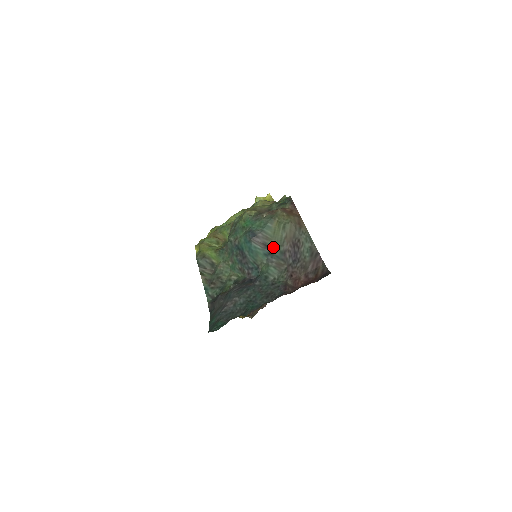
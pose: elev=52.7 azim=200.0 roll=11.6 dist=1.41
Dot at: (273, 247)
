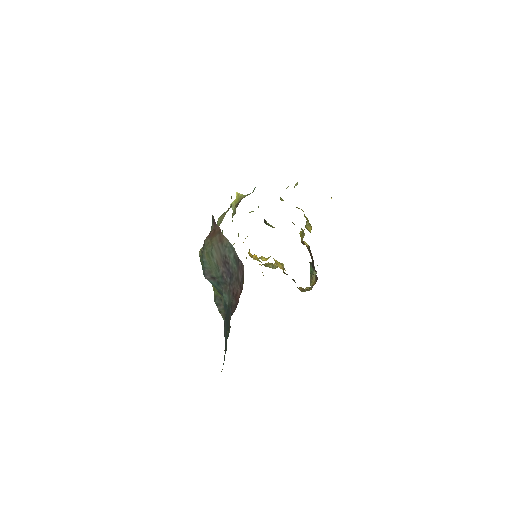
Dot at: (216, 277)
